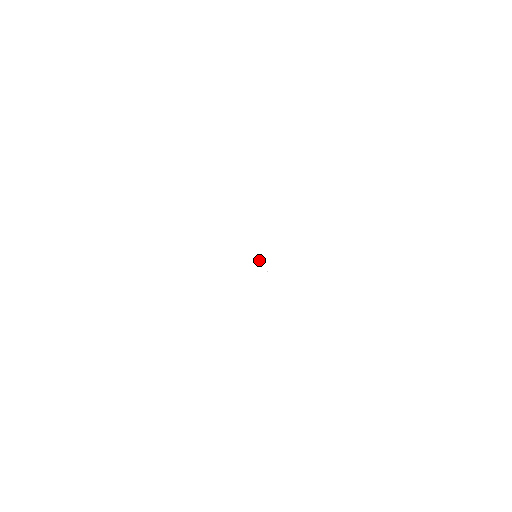
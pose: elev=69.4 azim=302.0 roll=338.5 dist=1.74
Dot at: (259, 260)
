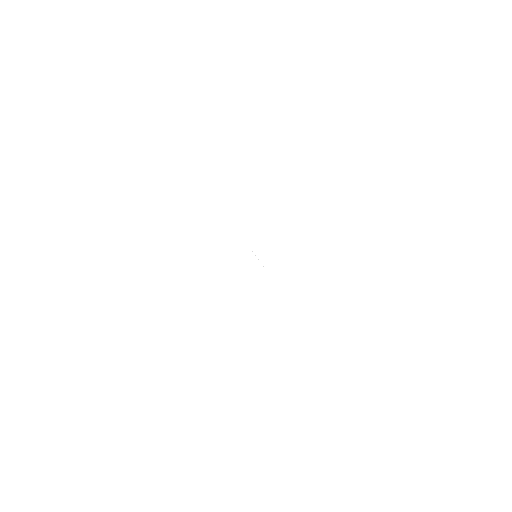
Dot at: occluded
